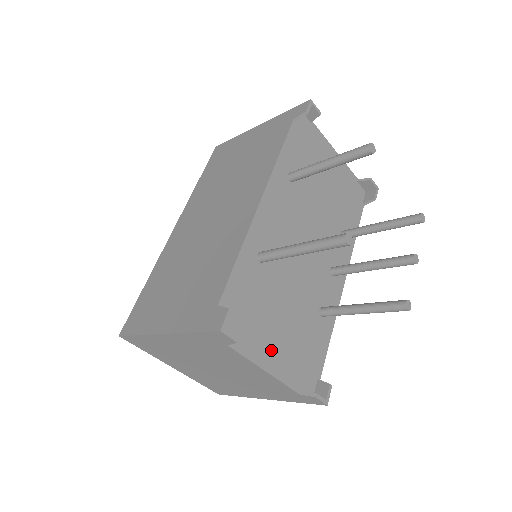
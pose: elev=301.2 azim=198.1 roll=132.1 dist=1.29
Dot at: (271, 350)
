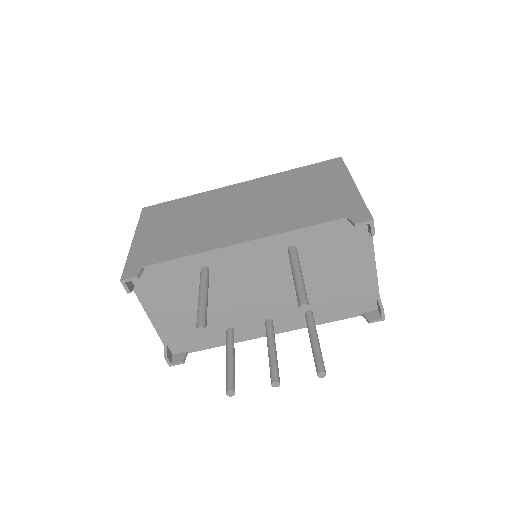
Dot at: (163, 313)
